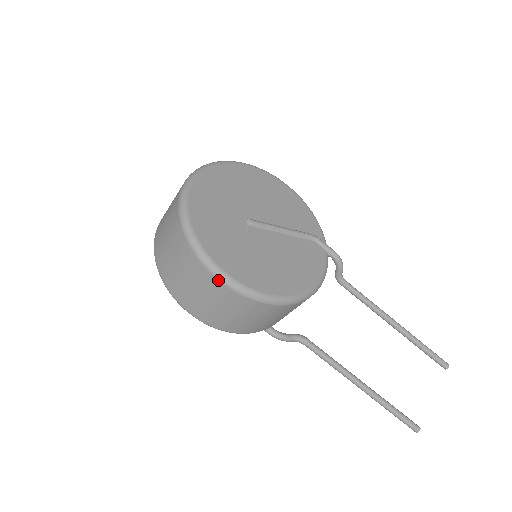
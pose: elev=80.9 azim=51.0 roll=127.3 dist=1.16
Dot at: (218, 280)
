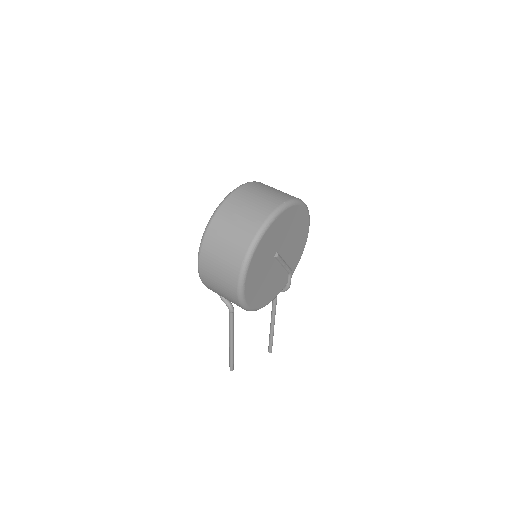
Dot at: (237, 289)
